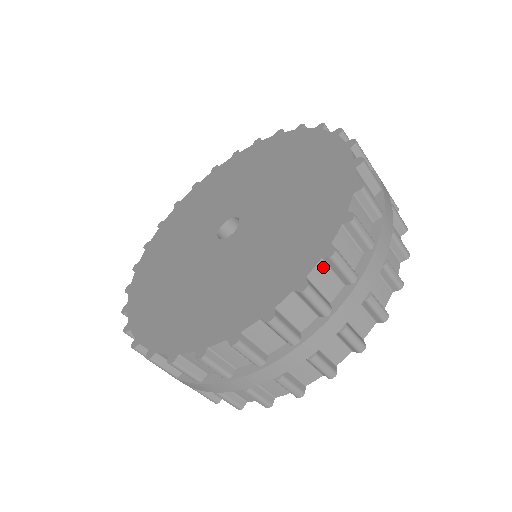
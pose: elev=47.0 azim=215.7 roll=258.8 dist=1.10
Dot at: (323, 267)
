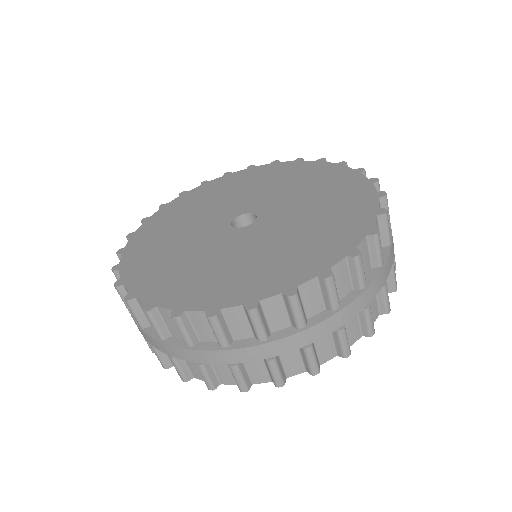
Dot at: (315, 285)
